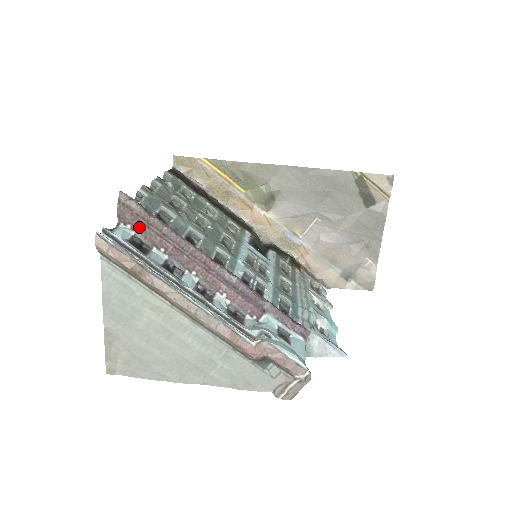
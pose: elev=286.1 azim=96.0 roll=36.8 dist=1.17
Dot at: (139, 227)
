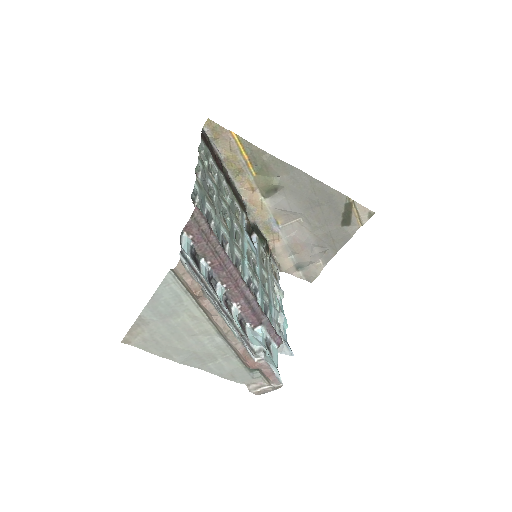
Dot at: (199, 241)
